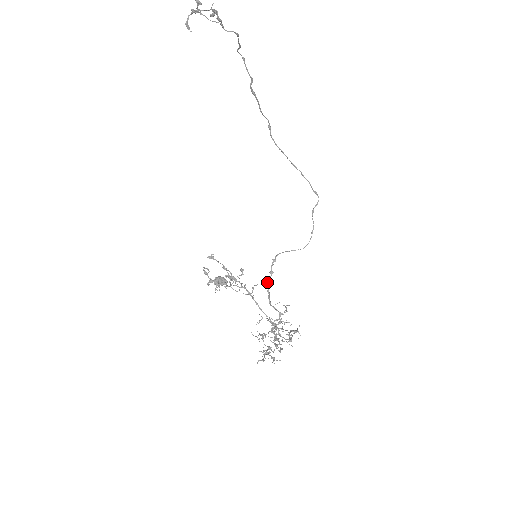
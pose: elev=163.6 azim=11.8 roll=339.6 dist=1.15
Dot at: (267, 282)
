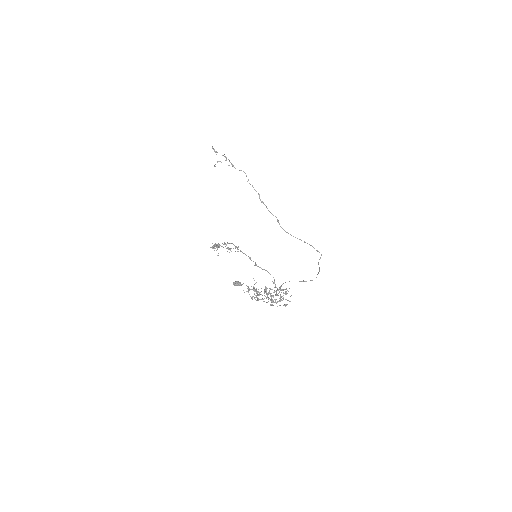
Dot at: occluded
